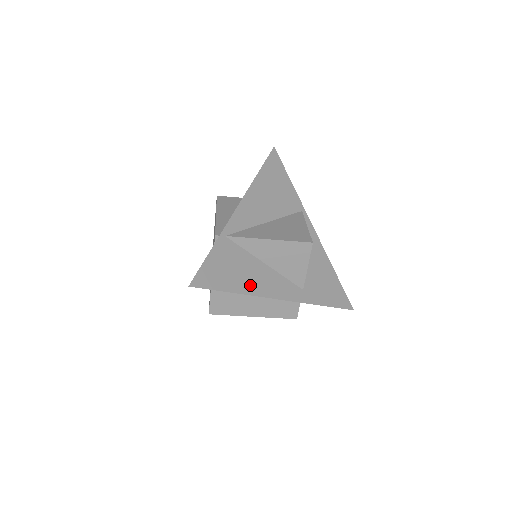
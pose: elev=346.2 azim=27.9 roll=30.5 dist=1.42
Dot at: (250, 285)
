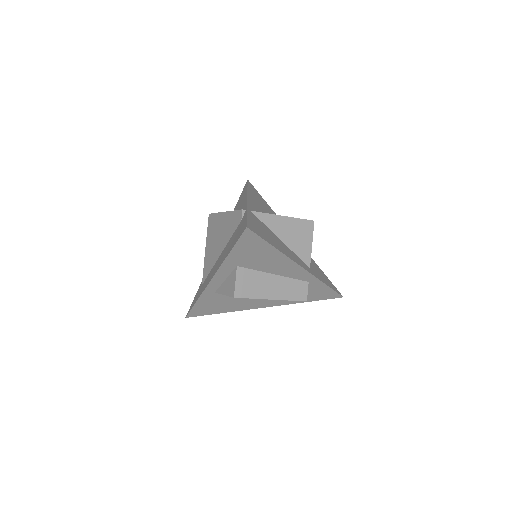
Dot at: (280, 248)
